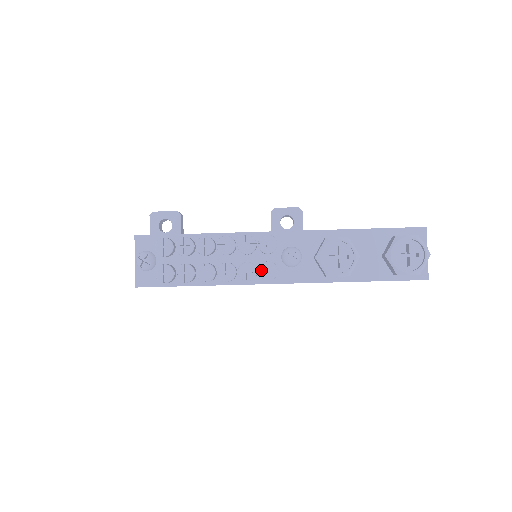
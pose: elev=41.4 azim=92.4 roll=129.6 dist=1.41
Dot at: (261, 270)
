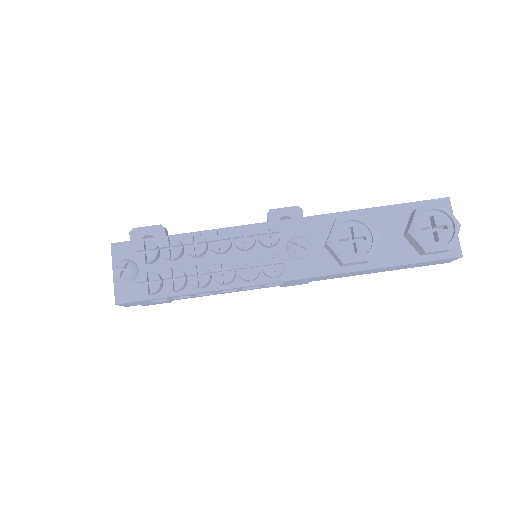
Dot at: (264, 266)
